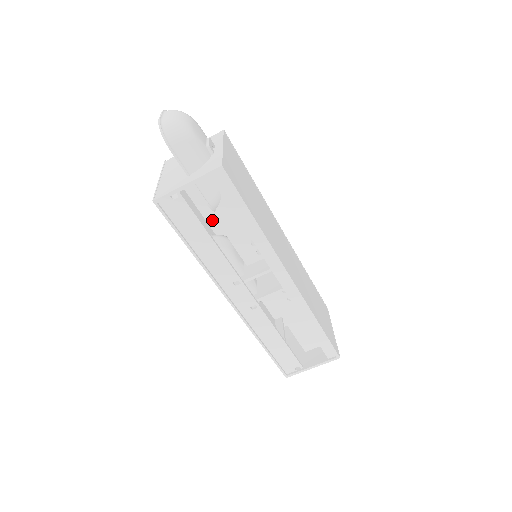
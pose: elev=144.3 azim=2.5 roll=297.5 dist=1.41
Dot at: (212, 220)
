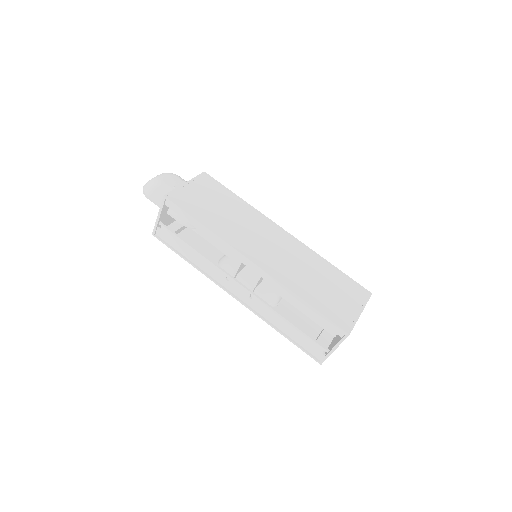
Dot at: occluded
